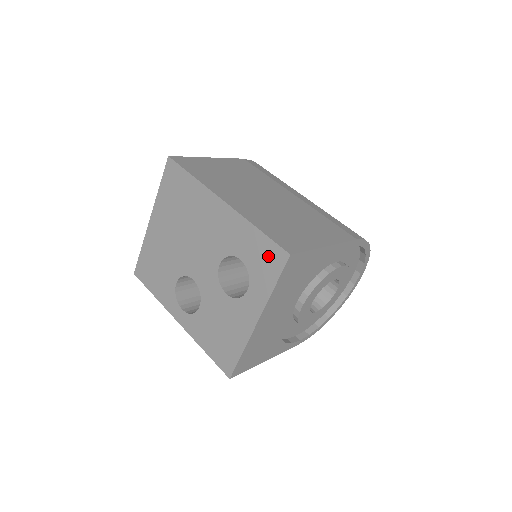
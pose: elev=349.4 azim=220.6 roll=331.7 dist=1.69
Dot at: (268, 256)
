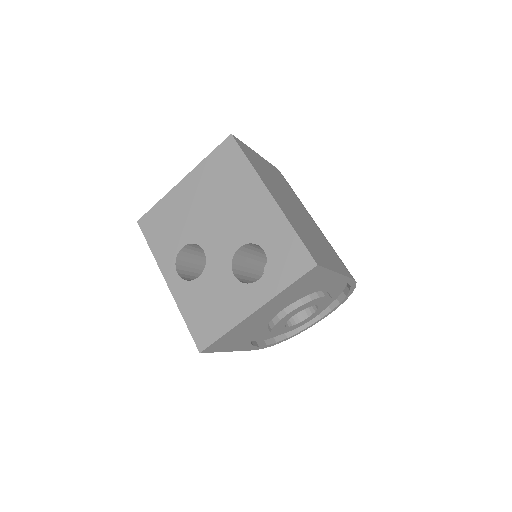
Dot at: (294, 258)
